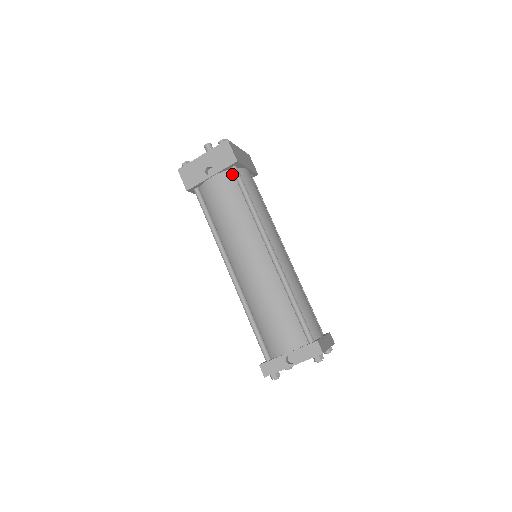
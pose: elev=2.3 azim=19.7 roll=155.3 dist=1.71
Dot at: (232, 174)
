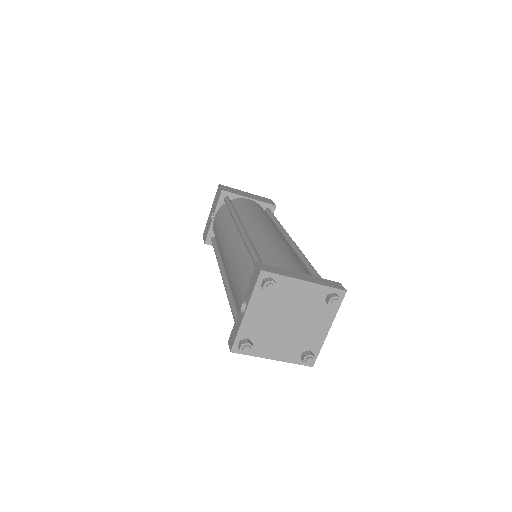
Dot at: (226, 205)
